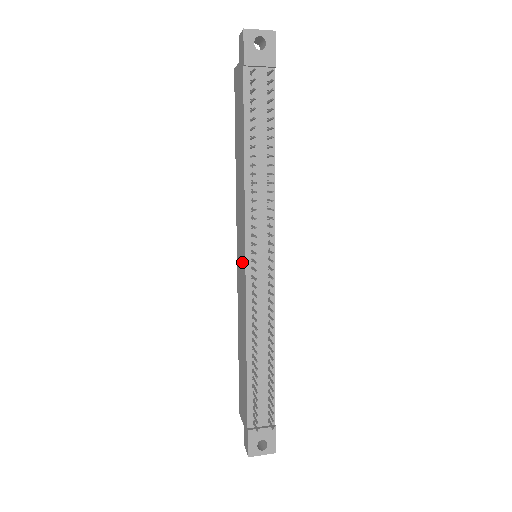
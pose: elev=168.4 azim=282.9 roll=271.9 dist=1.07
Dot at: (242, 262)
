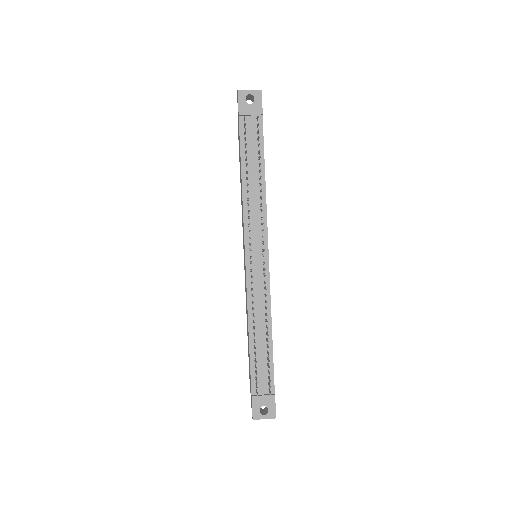
Dot at: occluded
